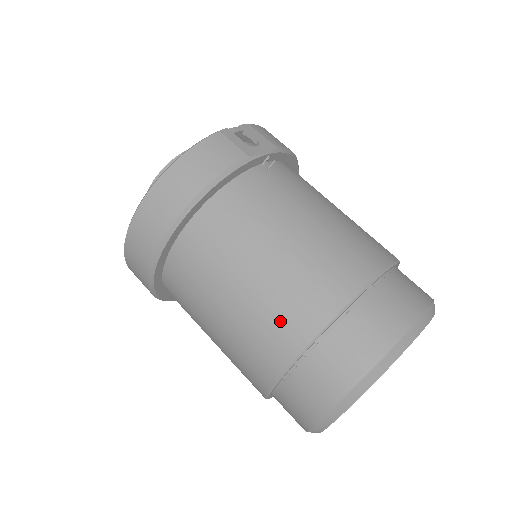
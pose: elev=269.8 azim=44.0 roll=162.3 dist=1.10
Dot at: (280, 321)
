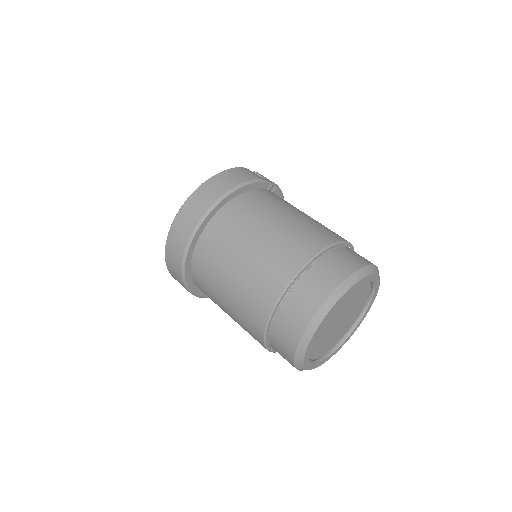
Dot at: (283, 256)
